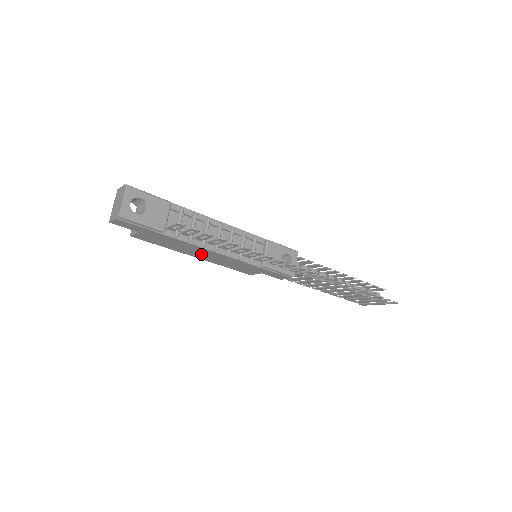
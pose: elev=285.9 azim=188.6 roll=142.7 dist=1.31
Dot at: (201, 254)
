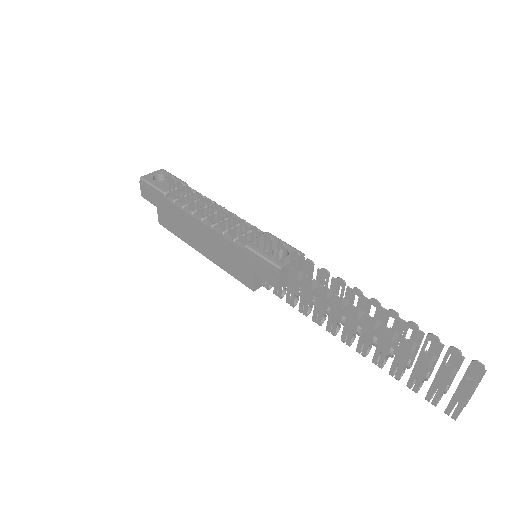
Dot at: (200, 239)
